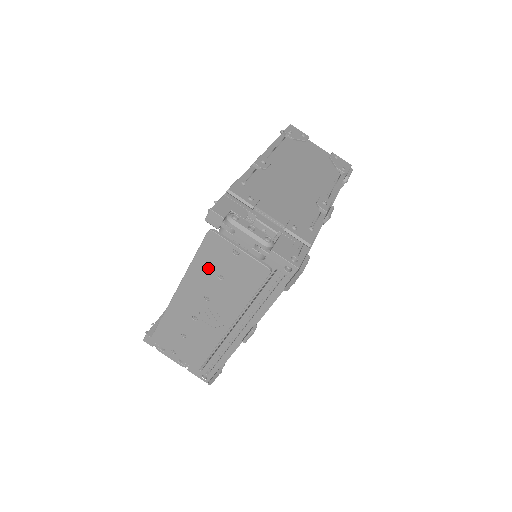
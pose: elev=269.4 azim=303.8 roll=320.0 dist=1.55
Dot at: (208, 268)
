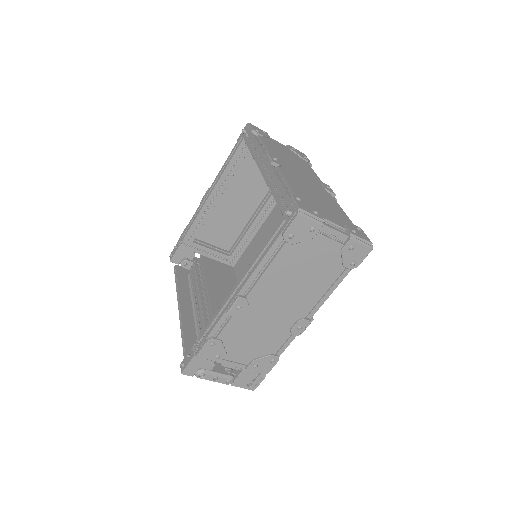
Dot at: occluded
